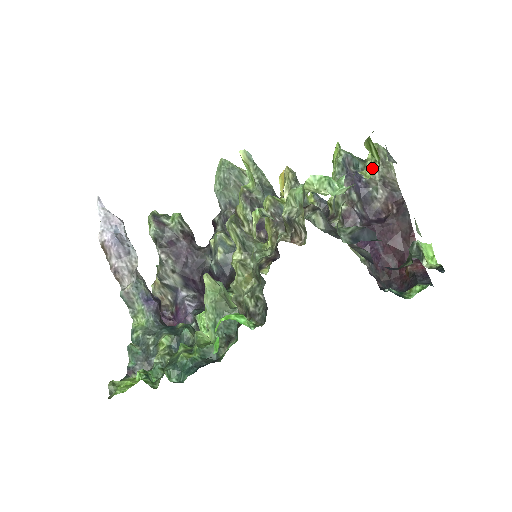
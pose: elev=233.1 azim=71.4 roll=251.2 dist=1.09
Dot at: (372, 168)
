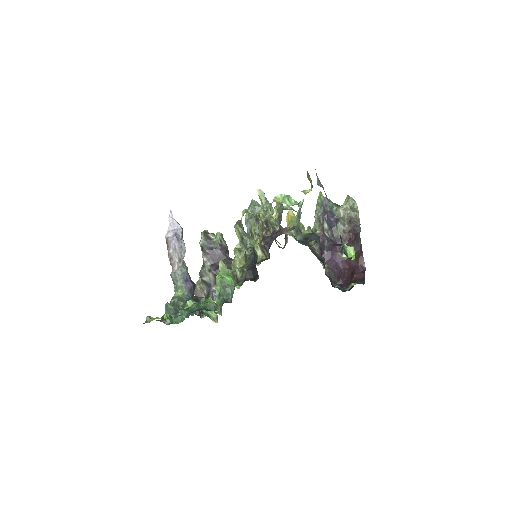
Dot at: (309, 189)
